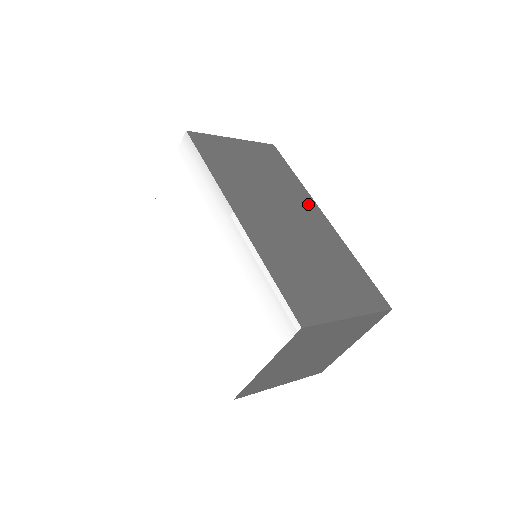
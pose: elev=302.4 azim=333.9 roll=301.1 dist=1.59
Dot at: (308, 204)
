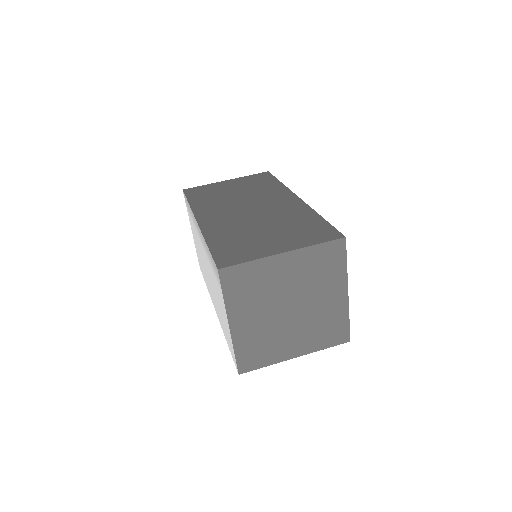
Dot at: (282, 195)
